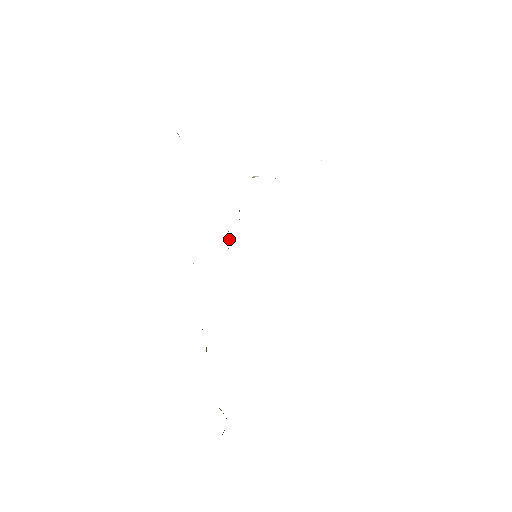
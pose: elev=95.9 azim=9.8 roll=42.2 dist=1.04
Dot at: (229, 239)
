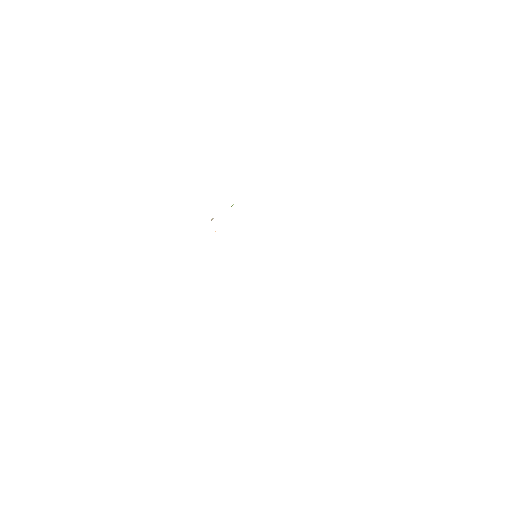
Dot at: occluded
